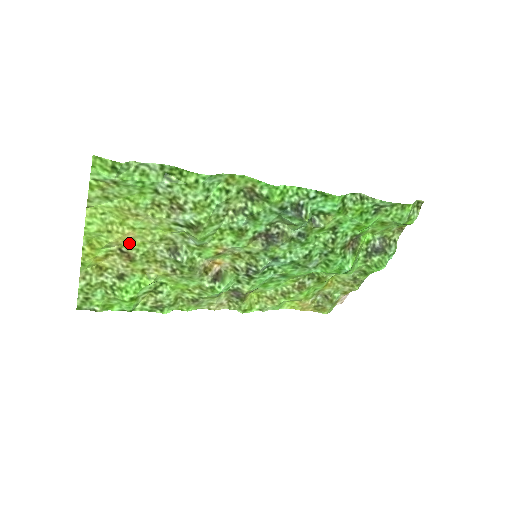
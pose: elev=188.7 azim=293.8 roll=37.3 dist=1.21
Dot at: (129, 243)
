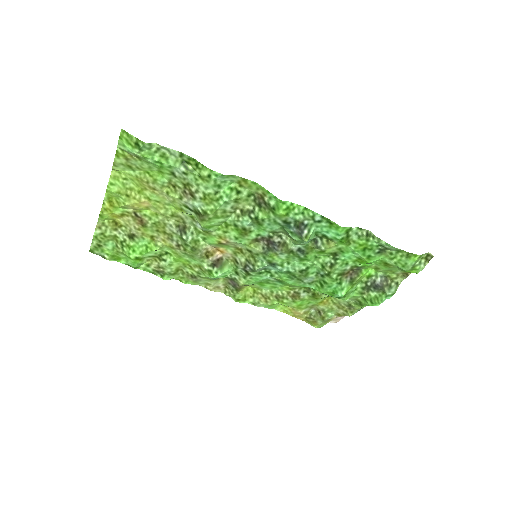
Dot at: (144, 210)
